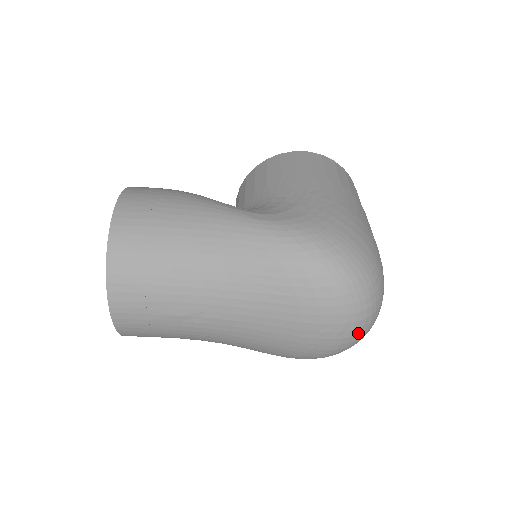
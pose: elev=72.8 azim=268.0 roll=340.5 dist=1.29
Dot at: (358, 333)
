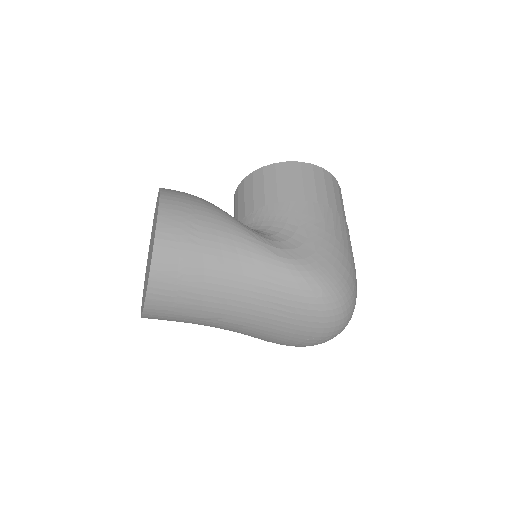
Dot at: (330, 339)
